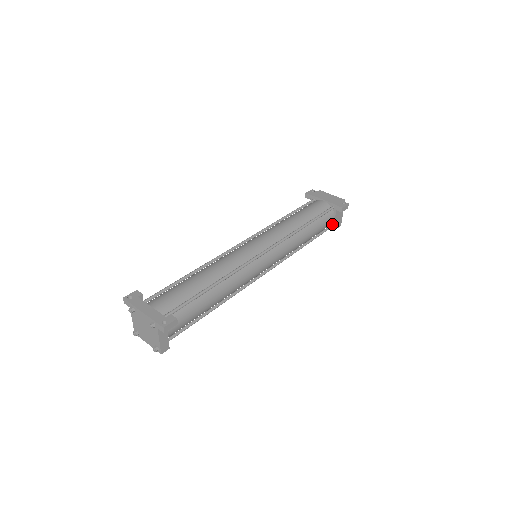
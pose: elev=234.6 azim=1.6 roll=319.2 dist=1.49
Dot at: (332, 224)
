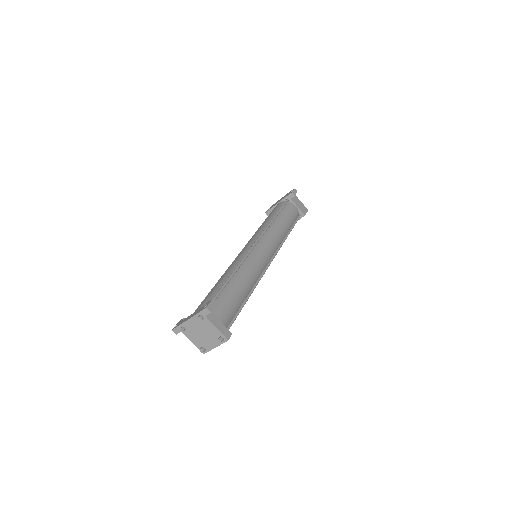
Dot at: (299, 211)
